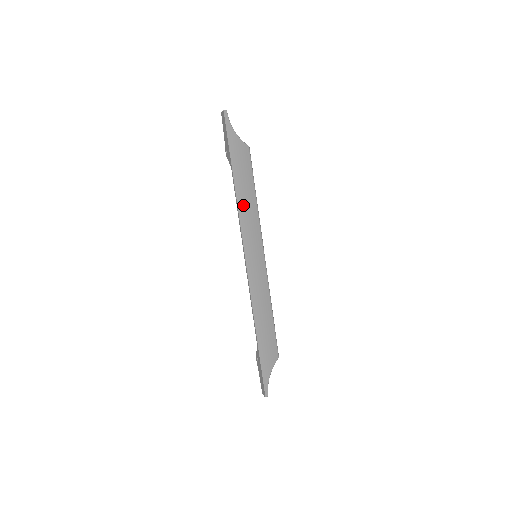
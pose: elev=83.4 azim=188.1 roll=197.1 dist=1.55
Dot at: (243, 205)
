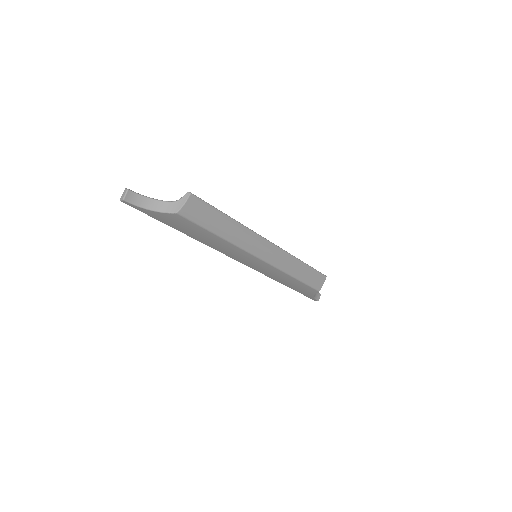
Dot at: (210, 243)
